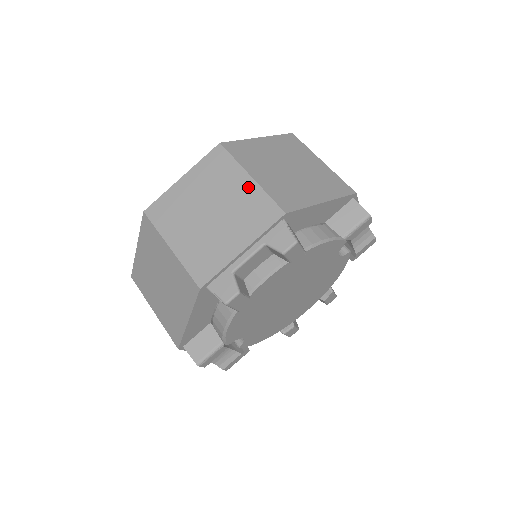
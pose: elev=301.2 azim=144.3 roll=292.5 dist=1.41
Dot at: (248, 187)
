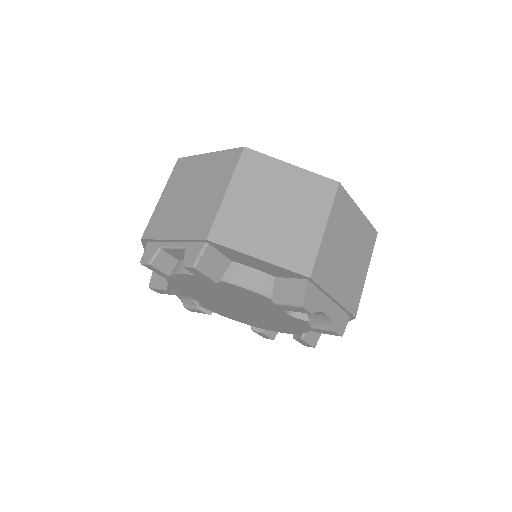
Dot at: (217, 198)
